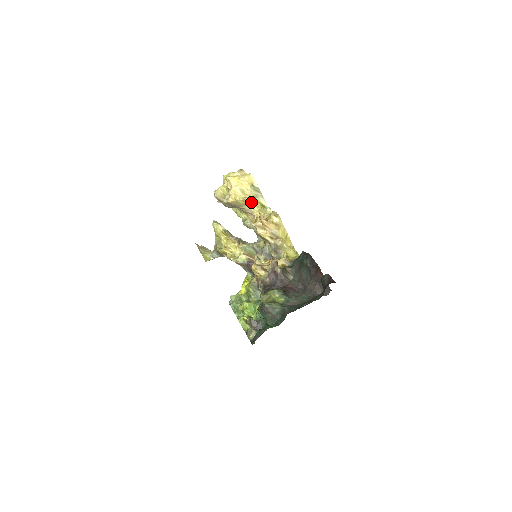
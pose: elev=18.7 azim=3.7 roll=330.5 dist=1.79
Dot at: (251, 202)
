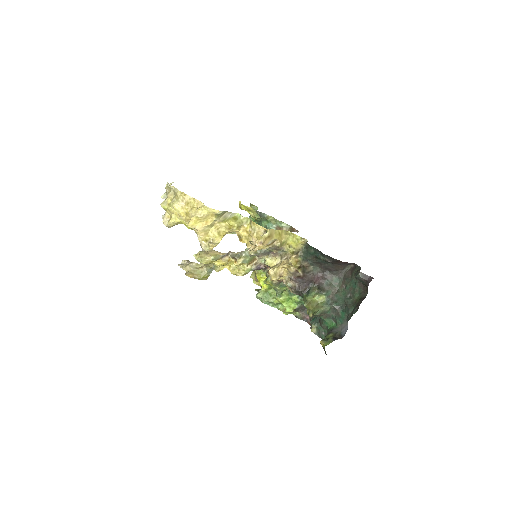
Dot at: (226, 229)
